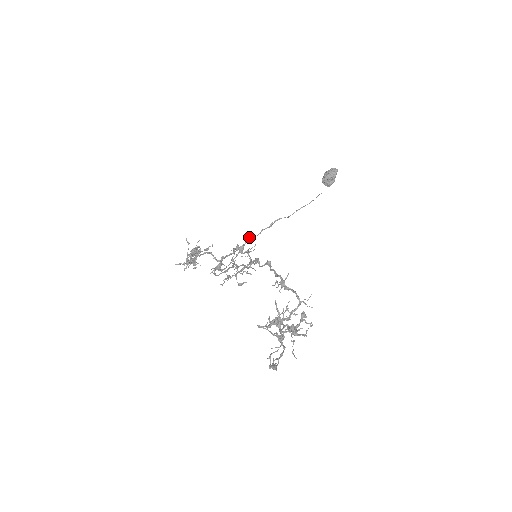
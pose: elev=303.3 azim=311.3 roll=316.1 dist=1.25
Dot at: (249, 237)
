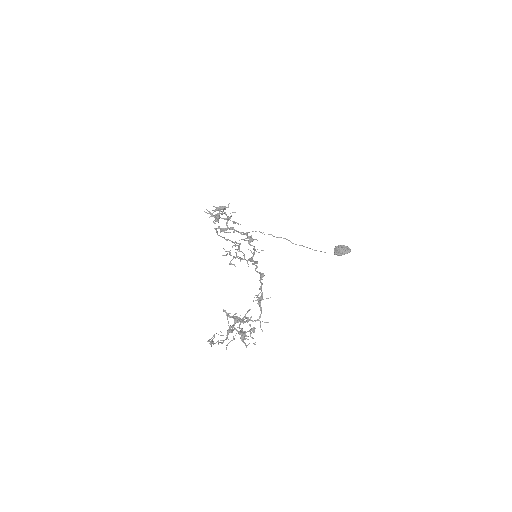
Dot at: occluded
